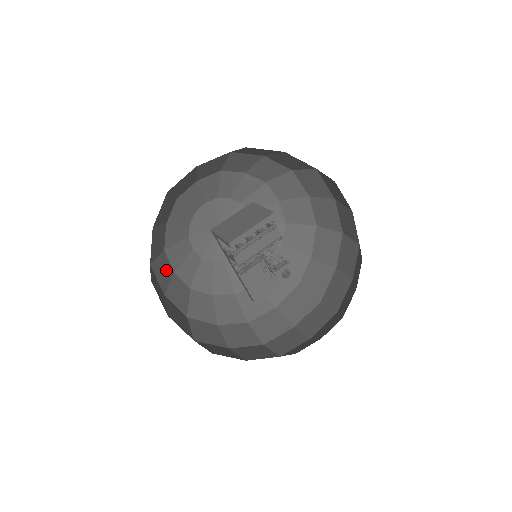
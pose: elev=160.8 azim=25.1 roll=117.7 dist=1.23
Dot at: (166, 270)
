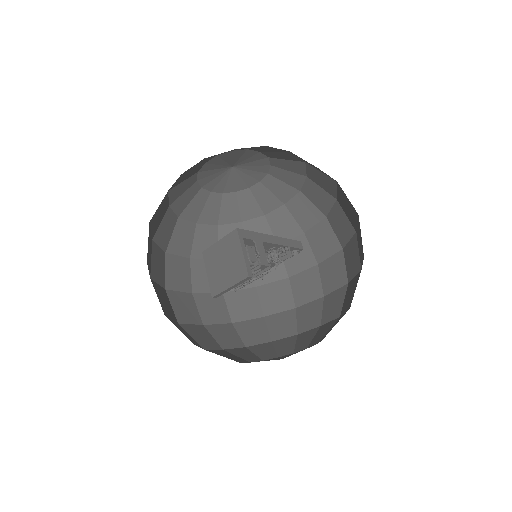
Dot at: (186, 233)
